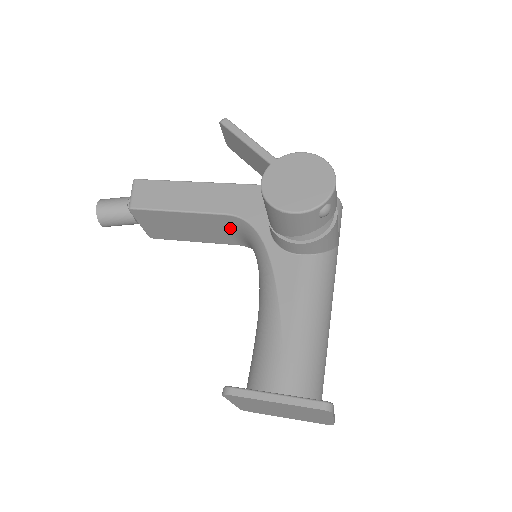
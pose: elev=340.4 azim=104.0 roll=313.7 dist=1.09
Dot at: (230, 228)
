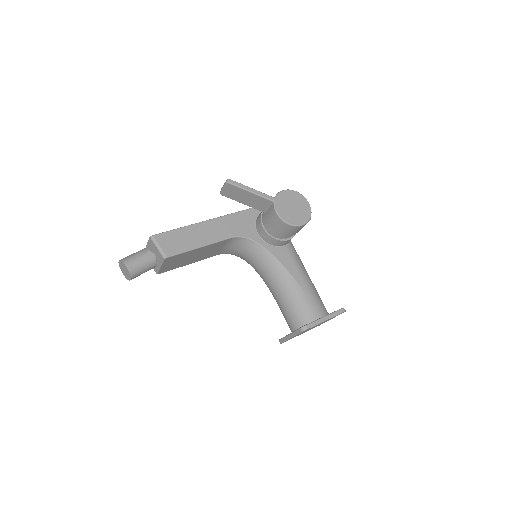
Dot at: (225, 245)
